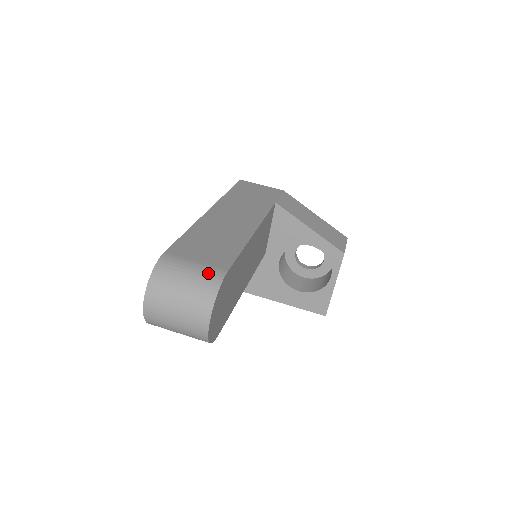
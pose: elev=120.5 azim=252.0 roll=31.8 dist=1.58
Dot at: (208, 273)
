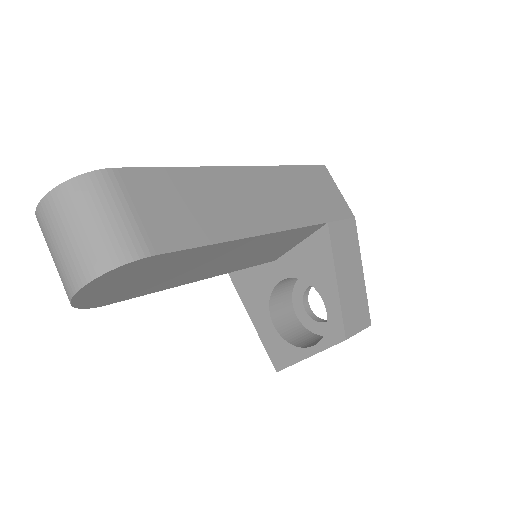
Dot at: (129, 237)
